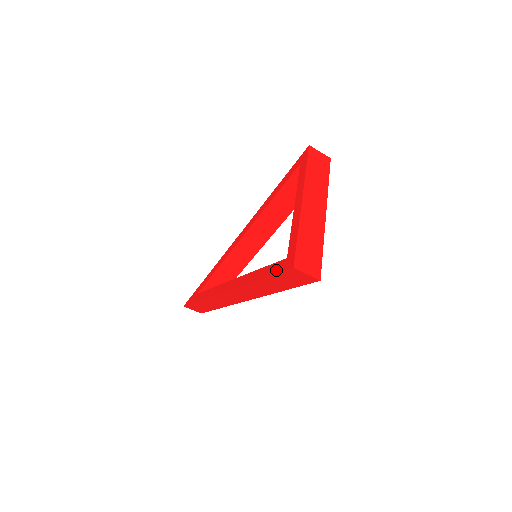
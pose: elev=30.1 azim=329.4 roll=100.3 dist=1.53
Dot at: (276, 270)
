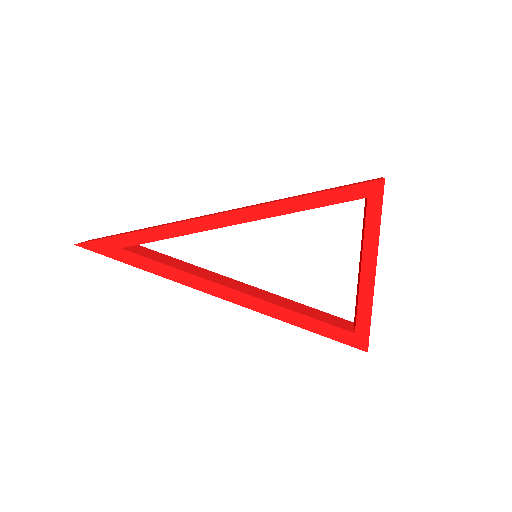
Dot at: (337, 337)
